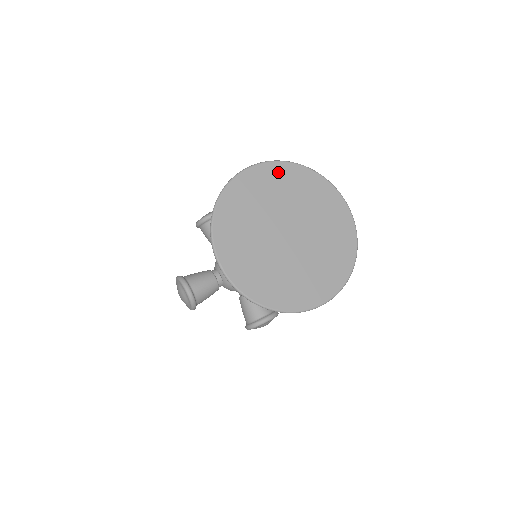
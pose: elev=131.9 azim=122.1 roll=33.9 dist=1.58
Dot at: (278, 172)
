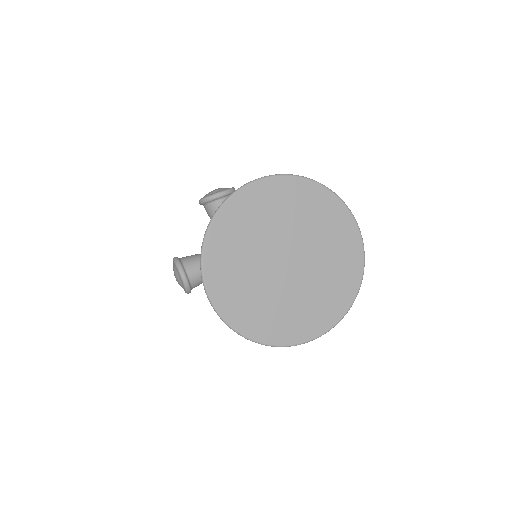
Dot at: (285, 189)
